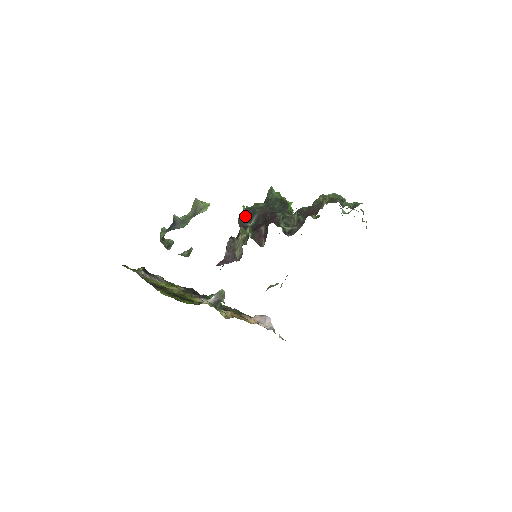
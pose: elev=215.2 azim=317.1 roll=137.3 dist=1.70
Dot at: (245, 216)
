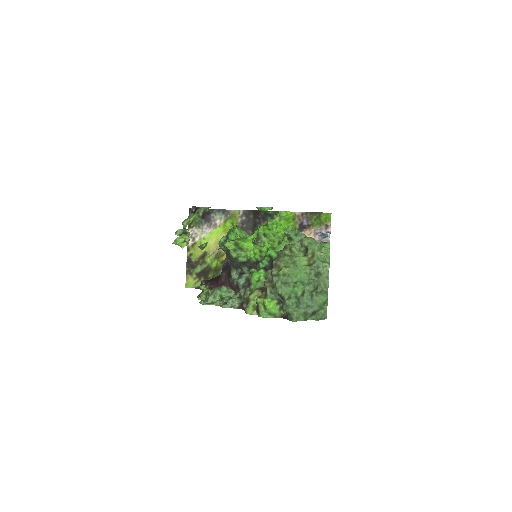
Dot at: occluded
